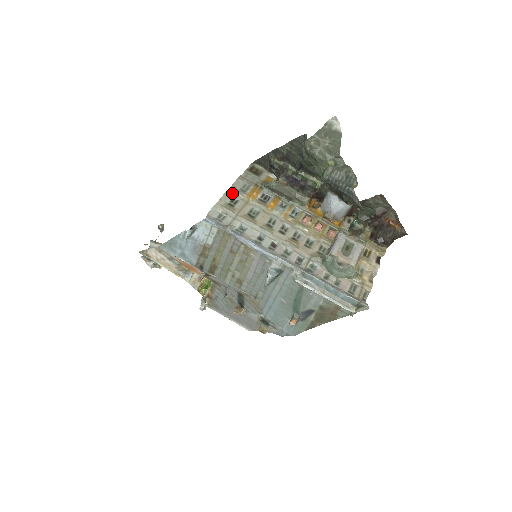
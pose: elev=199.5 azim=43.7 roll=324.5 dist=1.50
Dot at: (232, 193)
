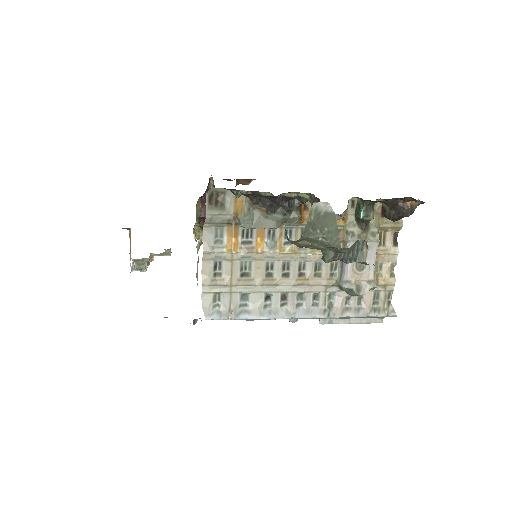
Dot at: (209, 257)
